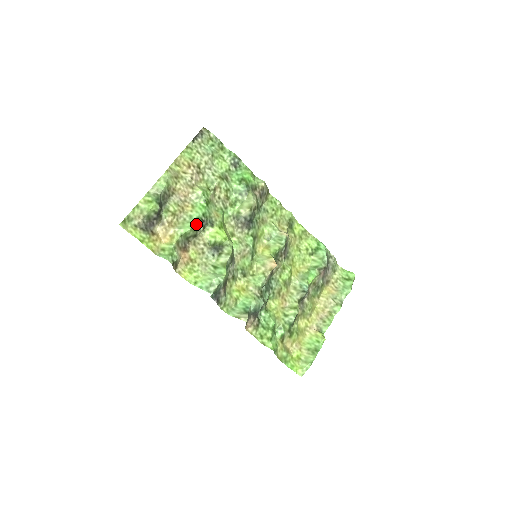
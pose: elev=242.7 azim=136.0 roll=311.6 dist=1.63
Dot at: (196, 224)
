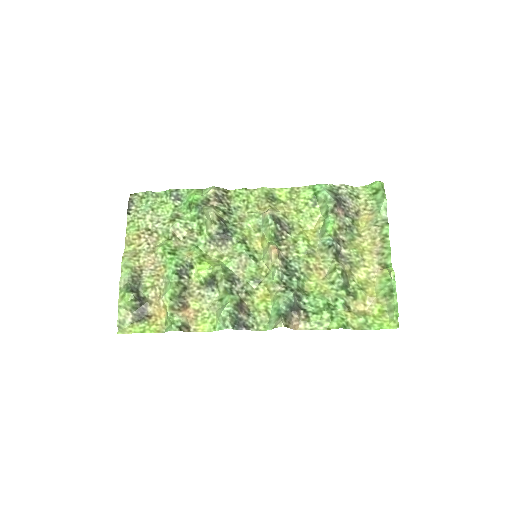
Dot at: (175, 279)
